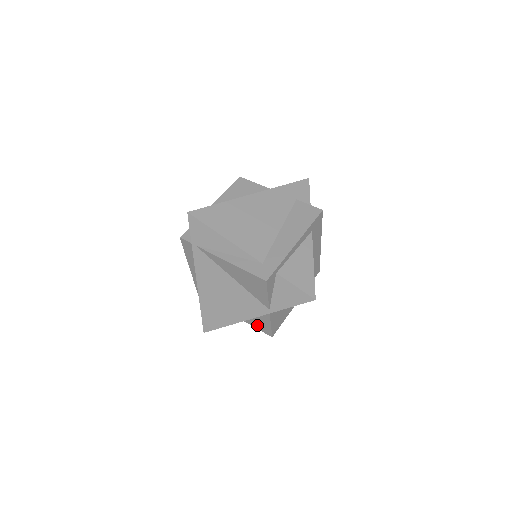
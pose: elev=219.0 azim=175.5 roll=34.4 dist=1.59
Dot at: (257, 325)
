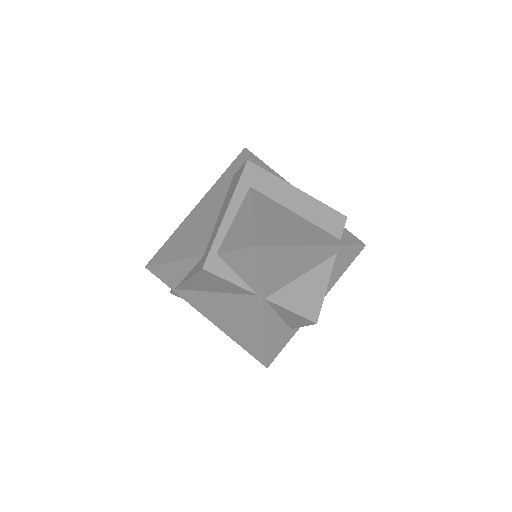
Dot at: (296, 322)
